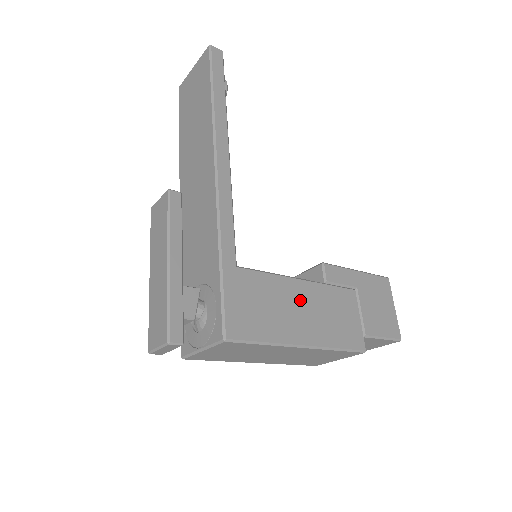
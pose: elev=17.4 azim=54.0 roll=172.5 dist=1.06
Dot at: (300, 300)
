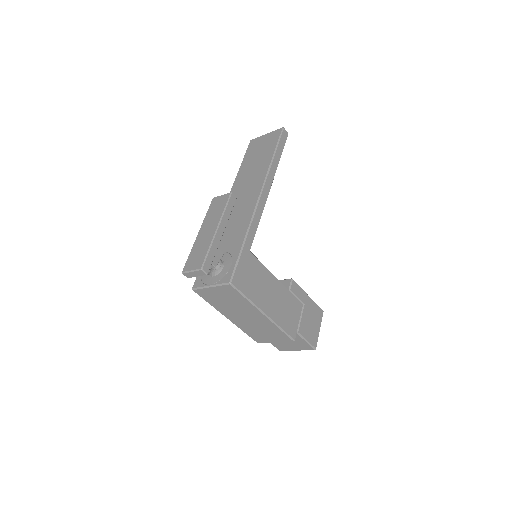
Dot at: (273, 289)
